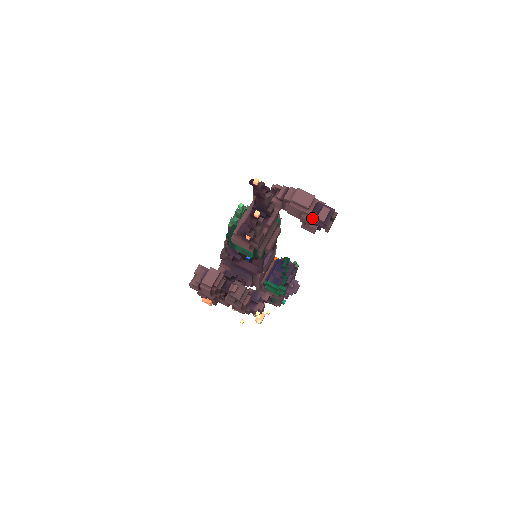
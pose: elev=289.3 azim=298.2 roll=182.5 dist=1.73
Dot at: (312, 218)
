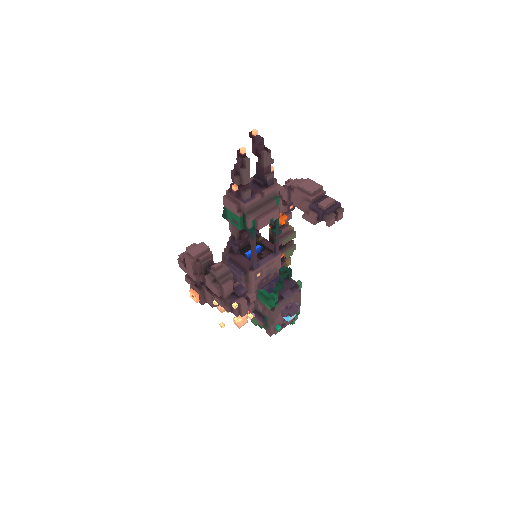
Dot at: (314, 205)
